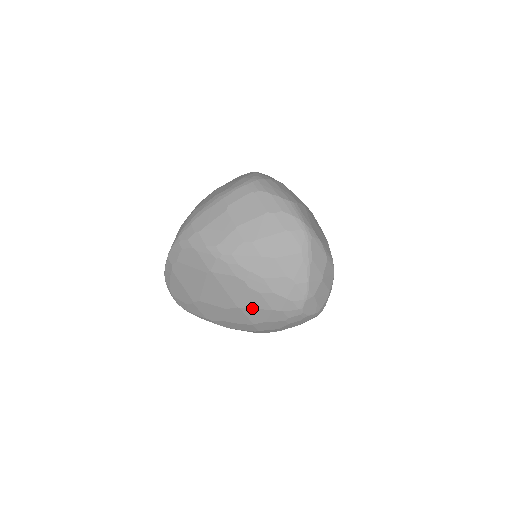
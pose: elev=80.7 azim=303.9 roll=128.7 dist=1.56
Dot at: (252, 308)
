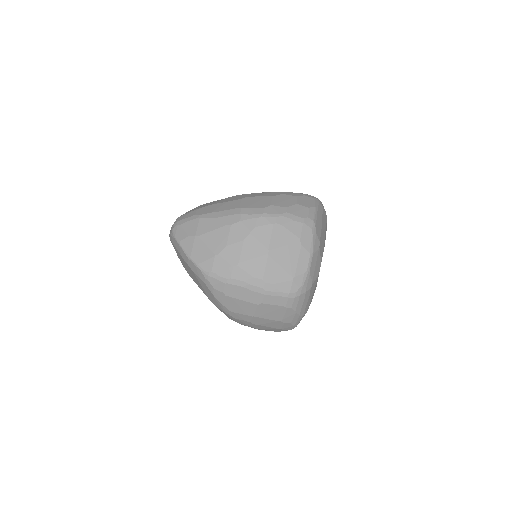
Dot at: occluded
